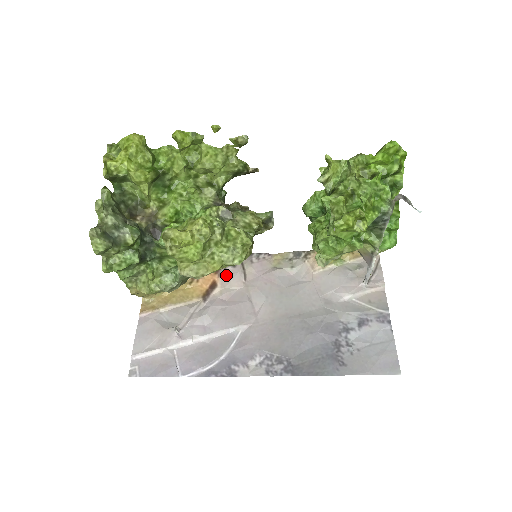
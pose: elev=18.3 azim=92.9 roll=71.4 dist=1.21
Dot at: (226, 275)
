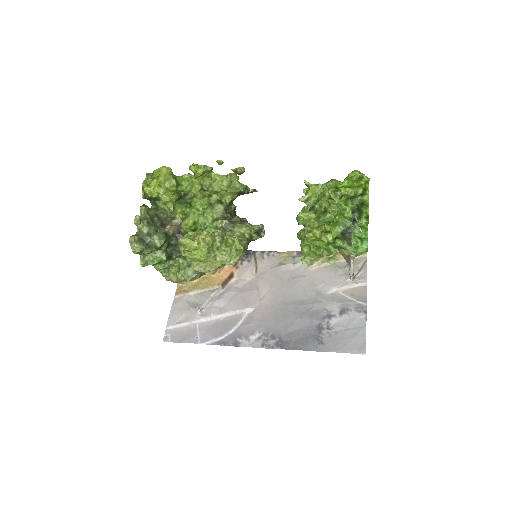
Dot at: (242, 268)
